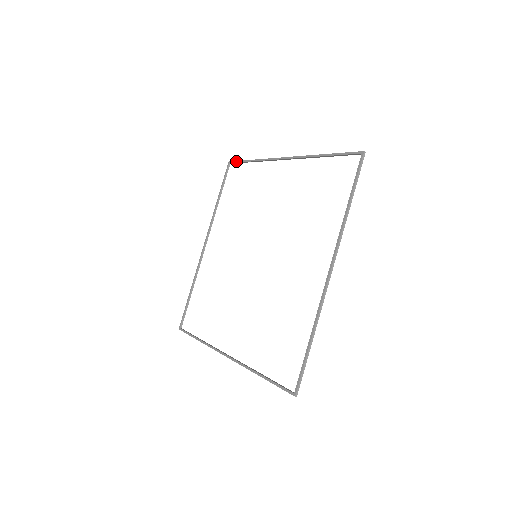
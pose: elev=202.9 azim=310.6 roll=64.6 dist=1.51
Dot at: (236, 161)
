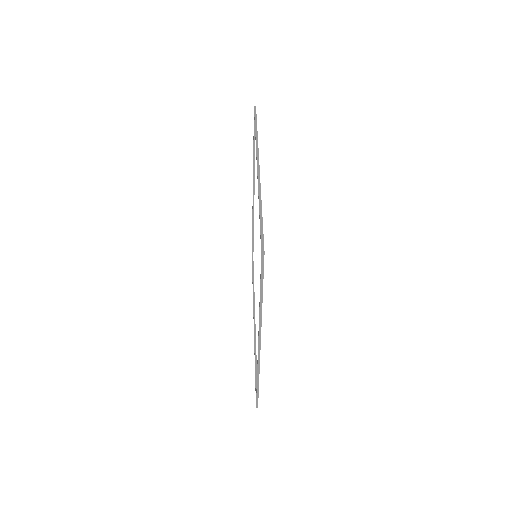
Dot at: (254, 114)
